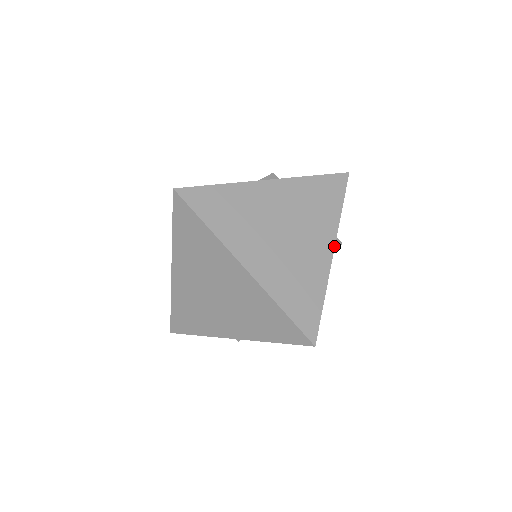
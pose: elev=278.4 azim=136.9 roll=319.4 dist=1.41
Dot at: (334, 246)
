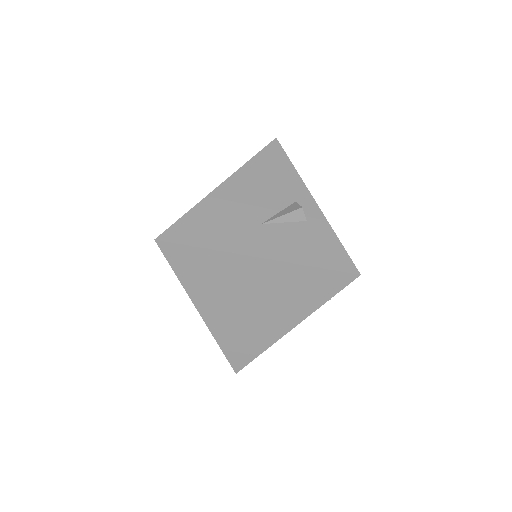
Dot at: (295, 326)
